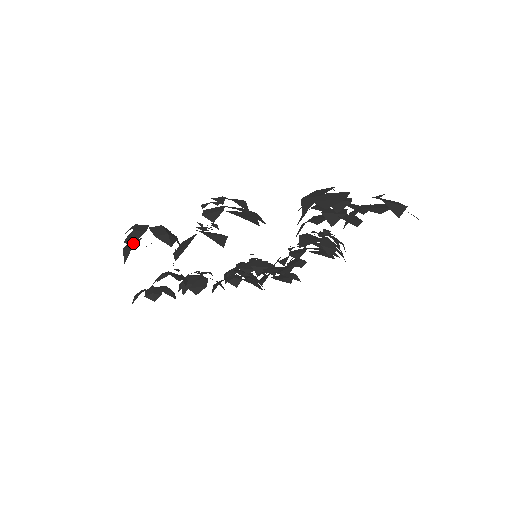
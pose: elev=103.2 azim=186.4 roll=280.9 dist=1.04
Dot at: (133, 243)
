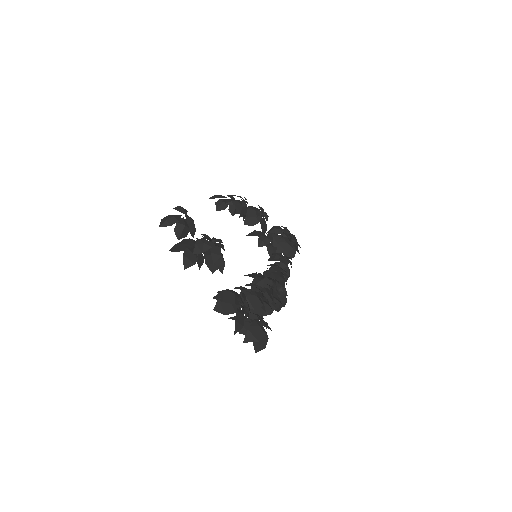
Dot at: occluded
